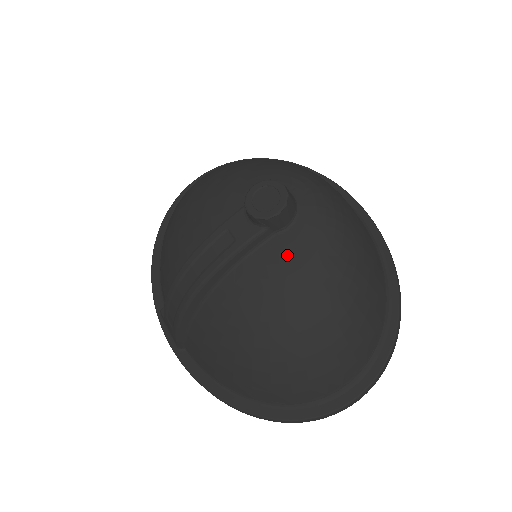
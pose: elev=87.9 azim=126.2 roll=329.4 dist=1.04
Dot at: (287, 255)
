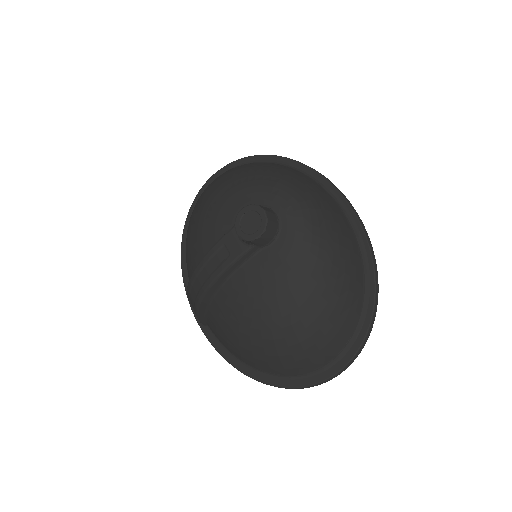
Dot at: (271, 267)
